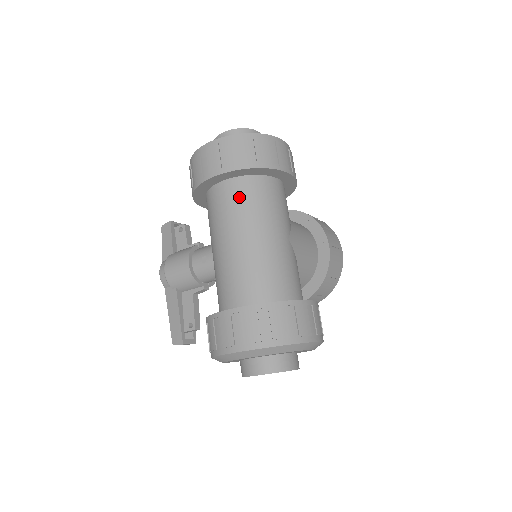
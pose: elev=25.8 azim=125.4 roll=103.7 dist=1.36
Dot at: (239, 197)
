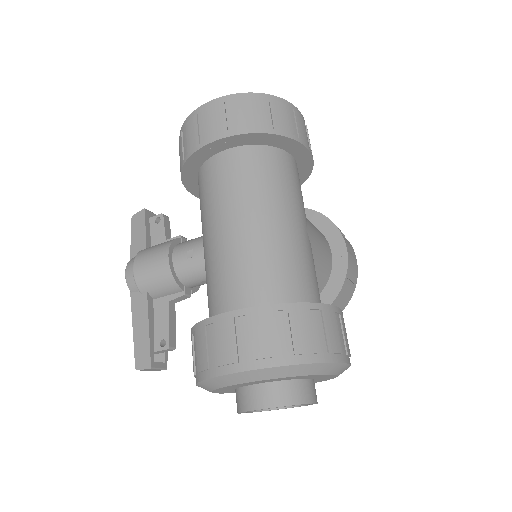
Dot at: (247, 169)
